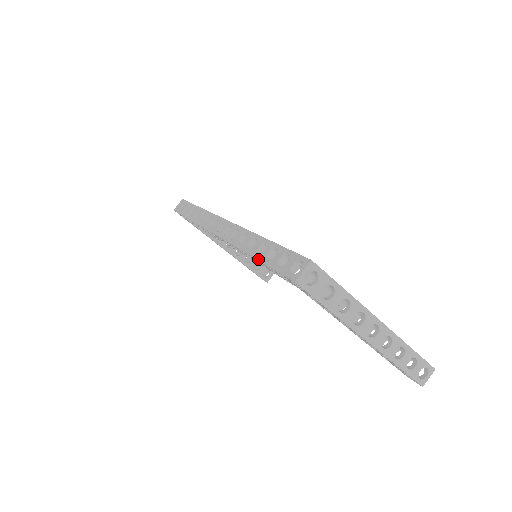
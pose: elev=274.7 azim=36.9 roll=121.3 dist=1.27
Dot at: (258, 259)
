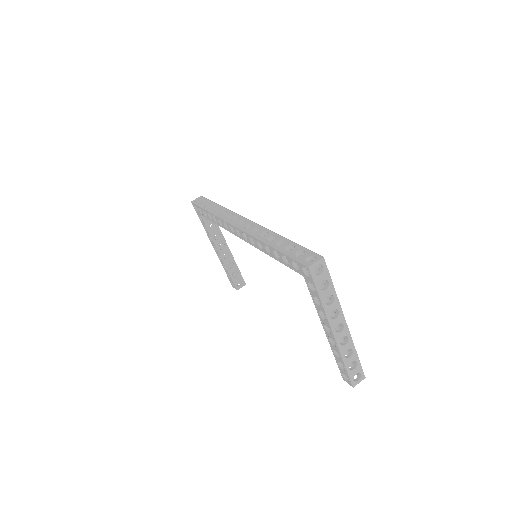
Dot at: (277, 249)
